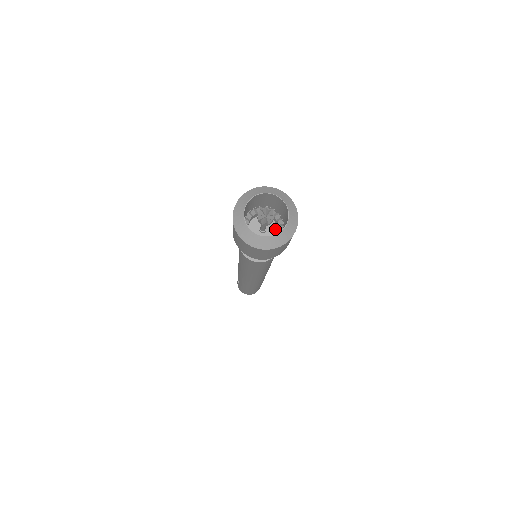
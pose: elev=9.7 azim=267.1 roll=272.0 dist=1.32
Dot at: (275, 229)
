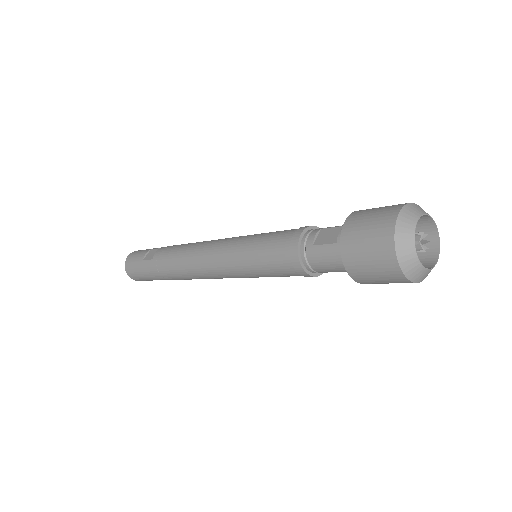
Dot at: occluded
